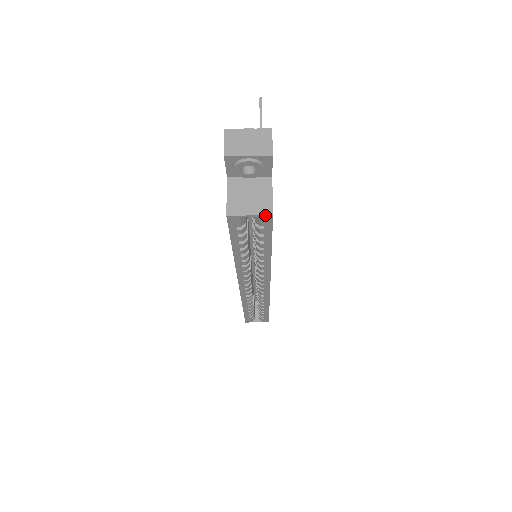
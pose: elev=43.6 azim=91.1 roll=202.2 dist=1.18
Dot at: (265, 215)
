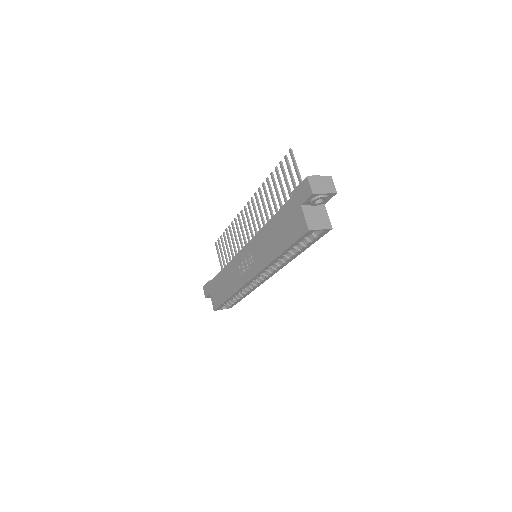
Dot at: (328, 229)
